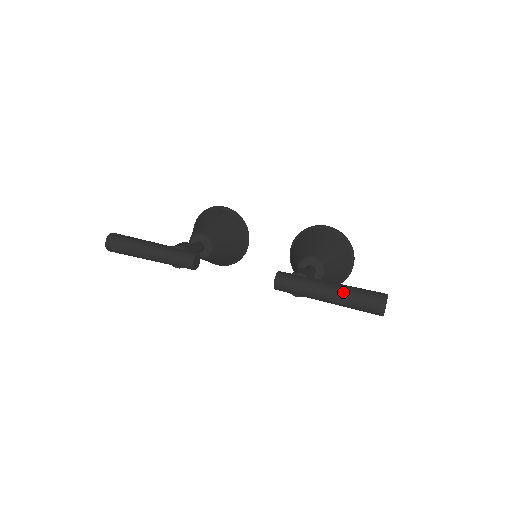
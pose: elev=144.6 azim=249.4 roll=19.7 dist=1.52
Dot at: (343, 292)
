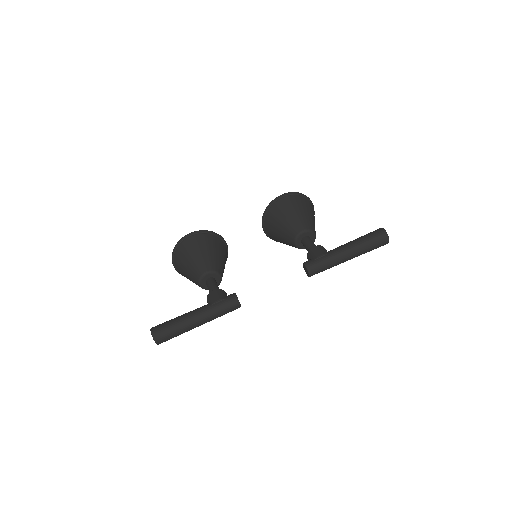
Dot at: (358, 248)
